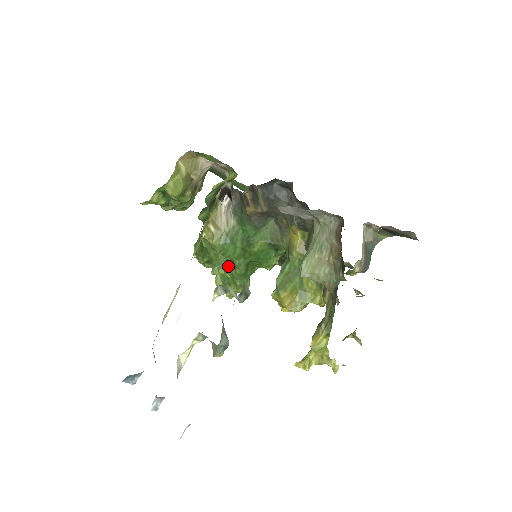
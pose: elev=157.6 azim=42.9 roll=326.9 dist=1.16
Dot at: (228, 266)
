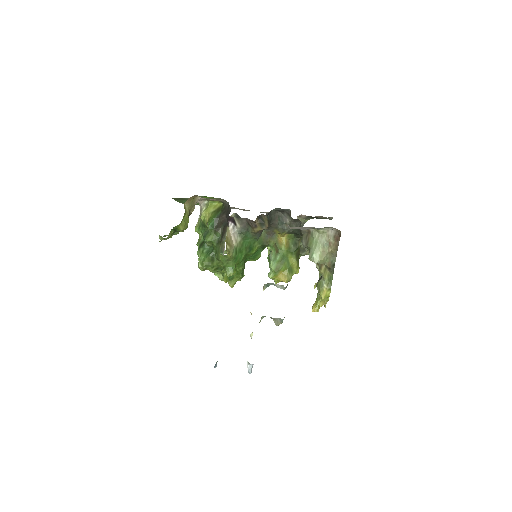
Dot at: (235, 268)
